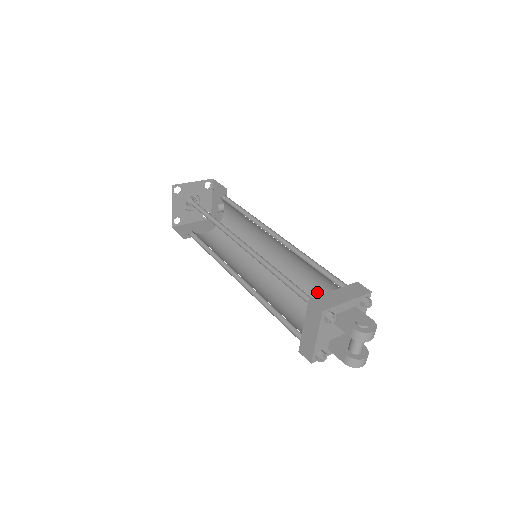
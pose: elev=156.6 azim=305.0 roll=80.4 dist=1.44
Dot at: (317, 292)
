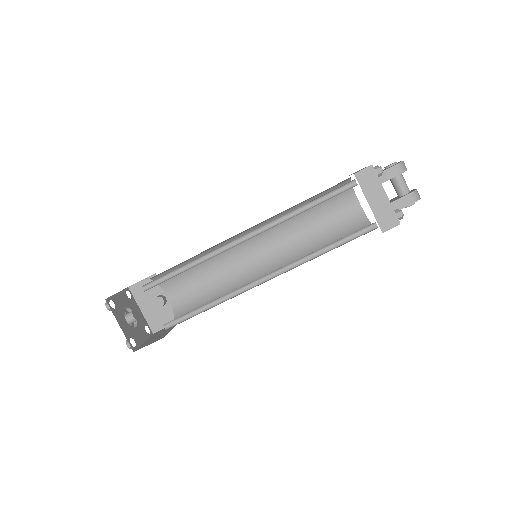
Dot at: (326, 229)
